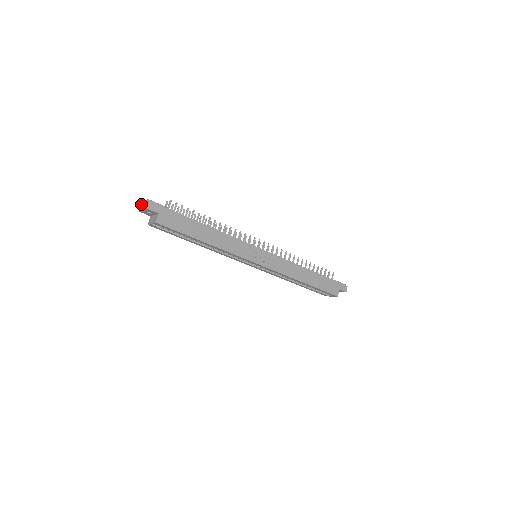
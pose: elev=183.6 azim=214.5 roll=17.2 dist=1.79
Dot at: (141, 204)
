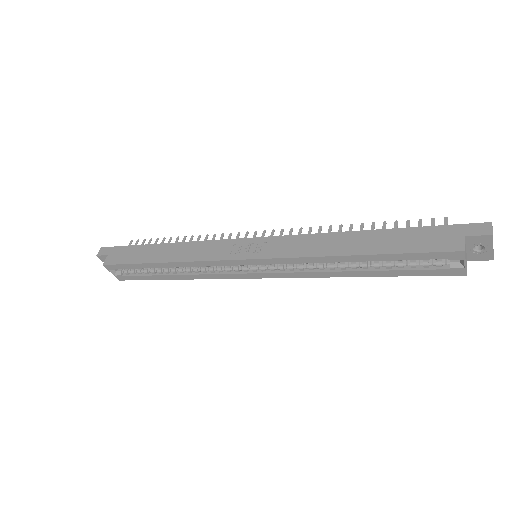
Dot at: occluded
